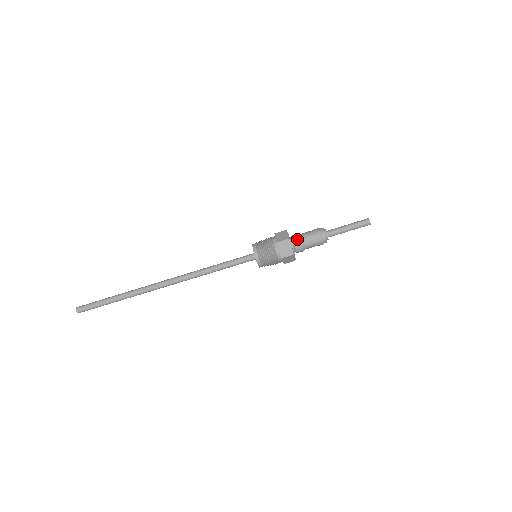
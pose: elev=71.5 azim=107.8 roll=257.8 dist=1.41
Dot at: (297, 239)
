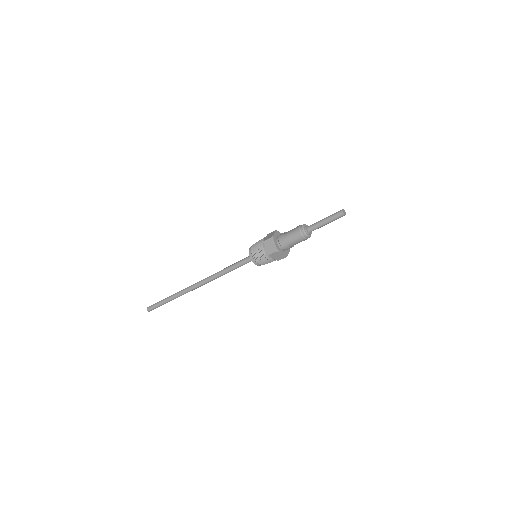
Dot at: (281, 237)
